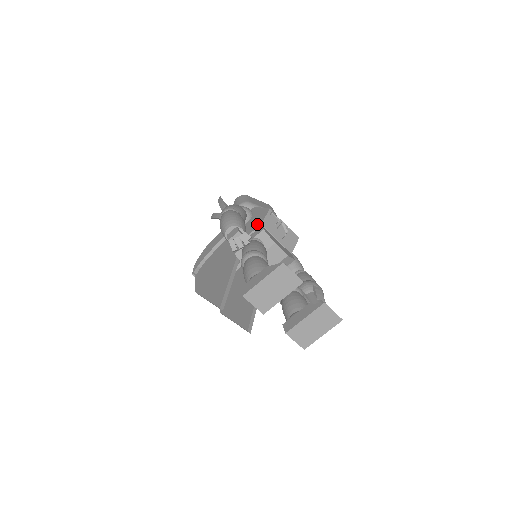
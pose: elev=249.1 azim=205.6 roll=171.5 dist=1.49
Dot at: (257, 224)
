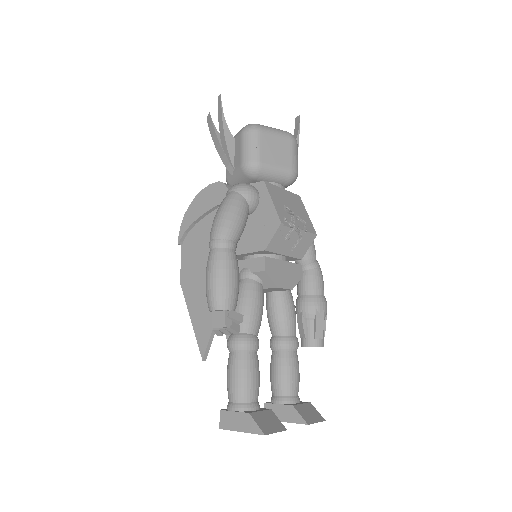
Dot at: (260, 243)
